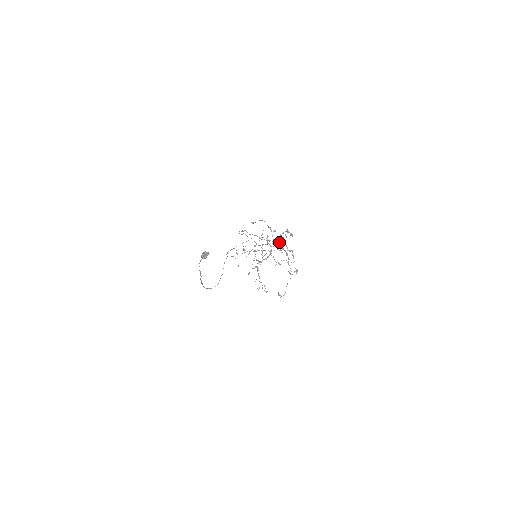
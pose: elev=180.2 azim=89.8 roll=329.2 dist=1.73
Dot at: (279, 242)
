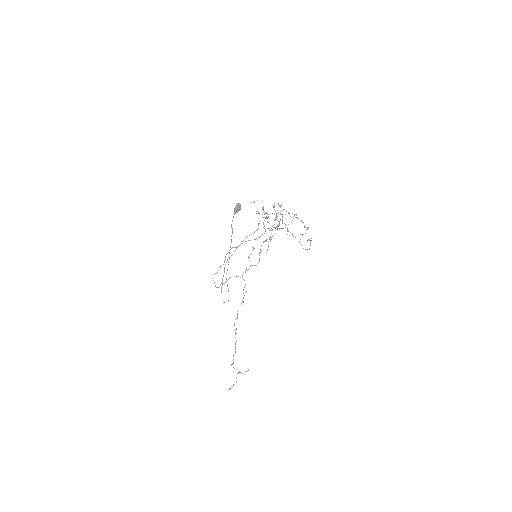
Dot at: (274, 227)
